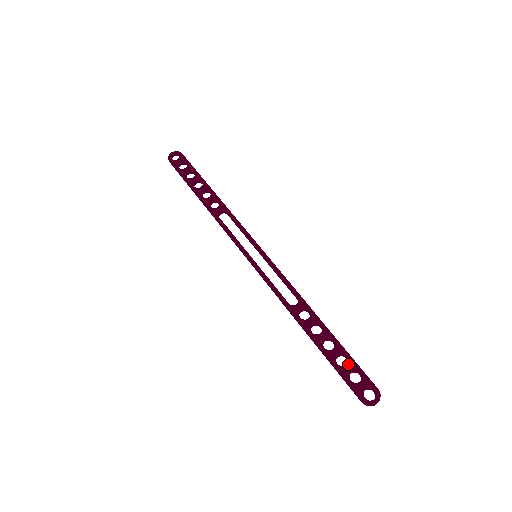
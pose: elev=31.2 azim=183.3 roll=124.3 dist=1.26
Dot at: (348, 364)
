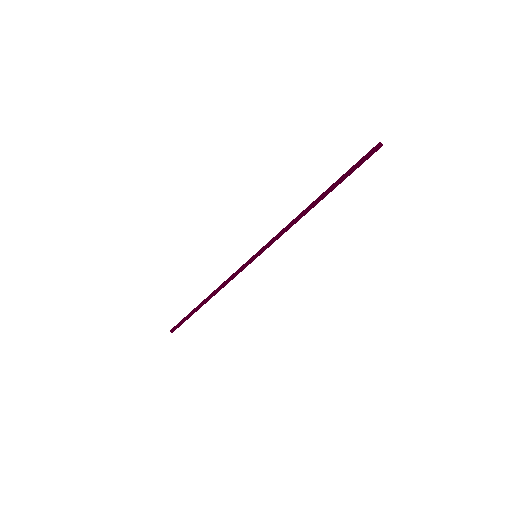
Dot at: occluded
